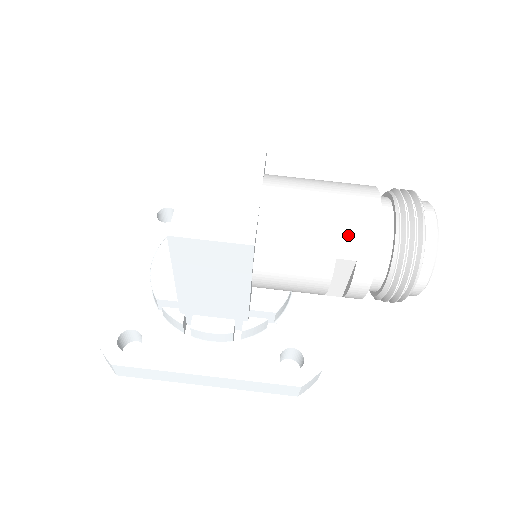
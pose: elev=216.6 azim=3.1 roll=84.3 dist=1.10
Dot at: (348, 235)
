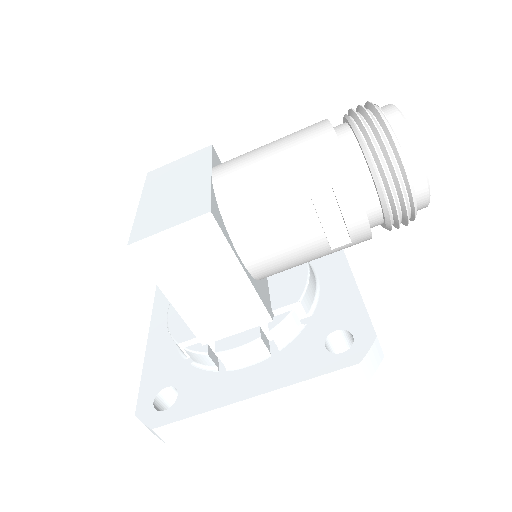
Dot at: (308, 164)
